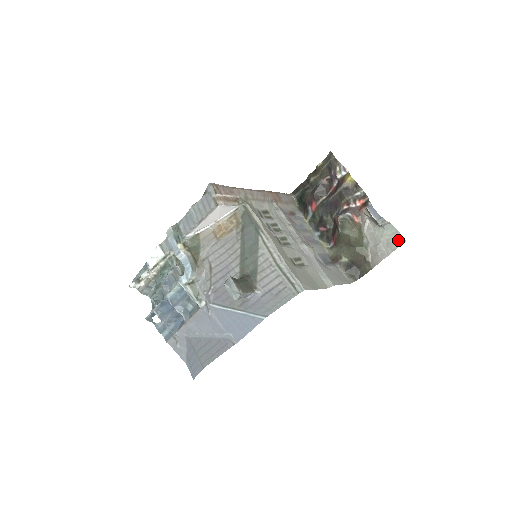
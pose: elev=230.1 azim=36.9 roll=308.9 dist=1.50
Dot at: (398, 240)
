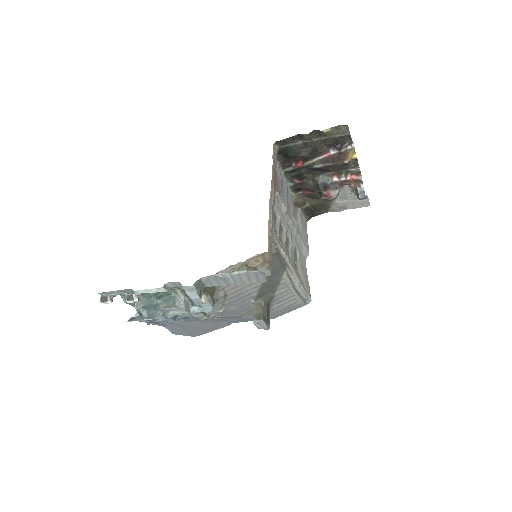
Dot at: (364, 204)
